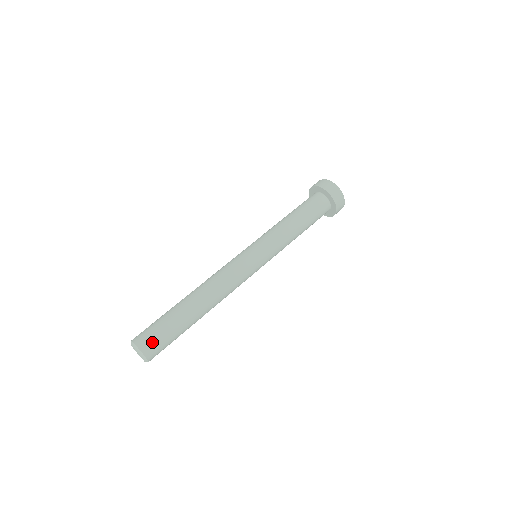
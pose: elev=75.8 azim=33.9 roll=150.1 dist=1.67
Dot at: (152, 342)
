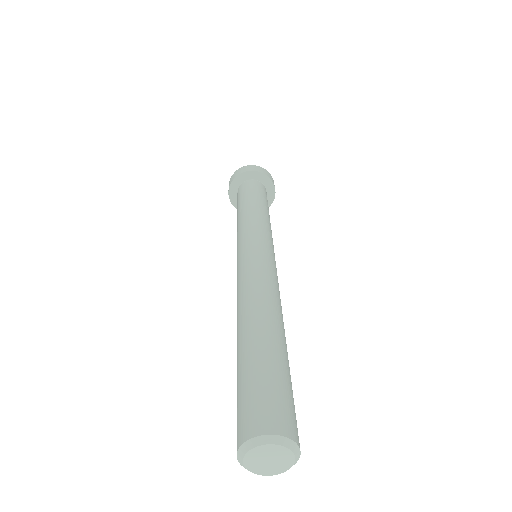
Dot at: (260, 409)
